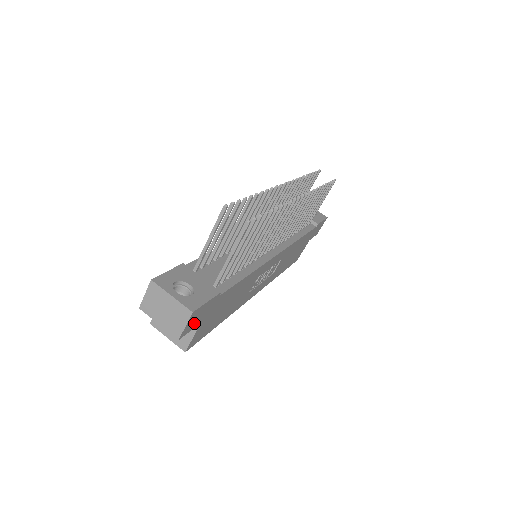
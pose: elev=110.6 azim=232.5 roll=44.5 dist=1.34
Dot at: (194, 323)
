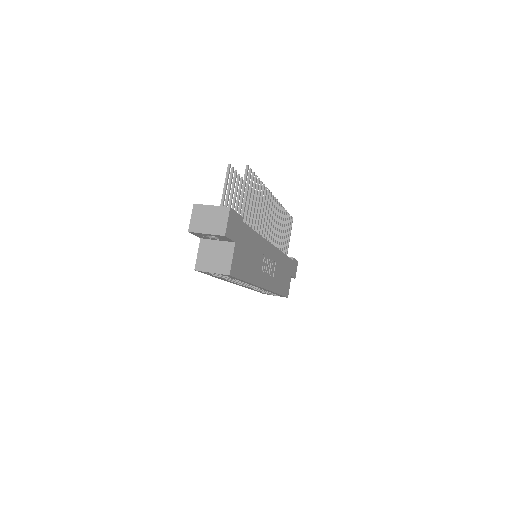
Dot at: (232, 231)
